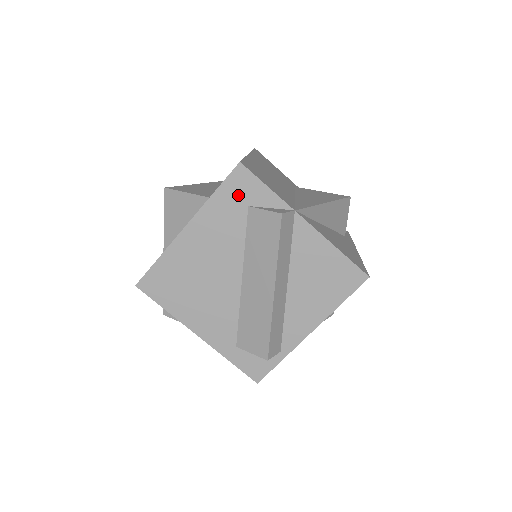
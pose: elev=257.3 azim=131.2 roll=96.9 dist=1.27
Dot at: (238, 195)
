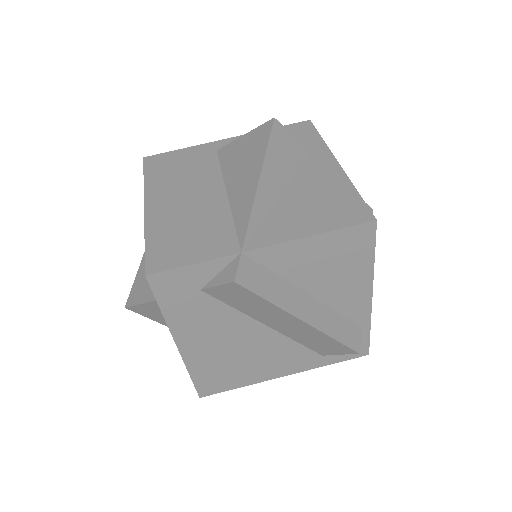
Dot at: (181, 293)
